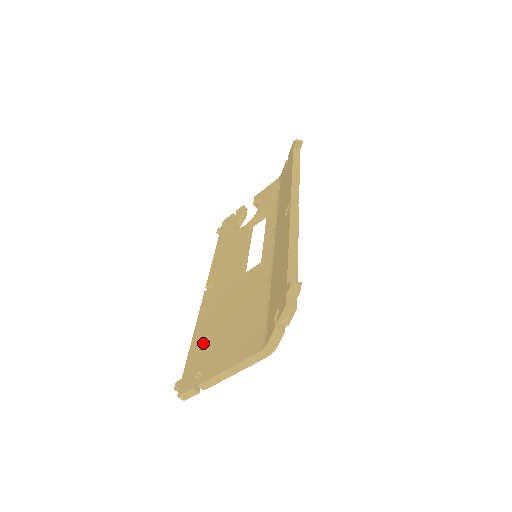
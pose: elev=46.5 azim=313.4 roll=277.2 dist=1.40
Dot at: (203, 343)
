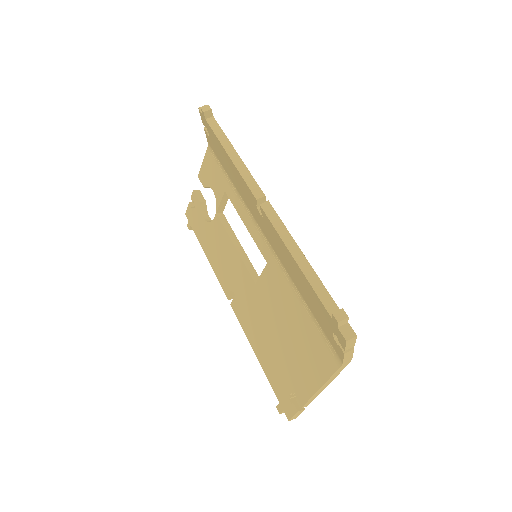
Dot at: (273, 363)
